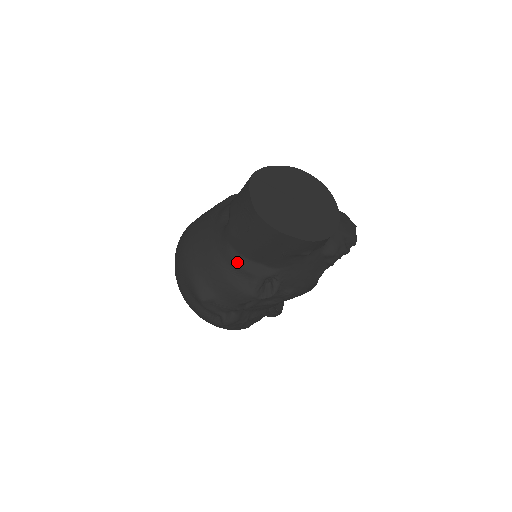
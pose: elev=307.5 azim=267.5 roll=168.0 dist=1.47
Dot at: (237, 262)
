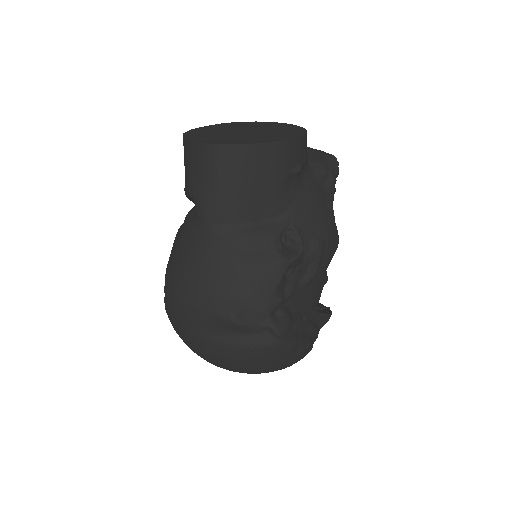
Dot at: (236, 237)
